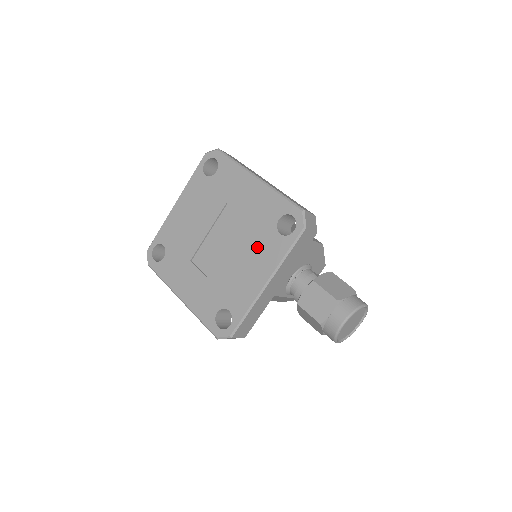
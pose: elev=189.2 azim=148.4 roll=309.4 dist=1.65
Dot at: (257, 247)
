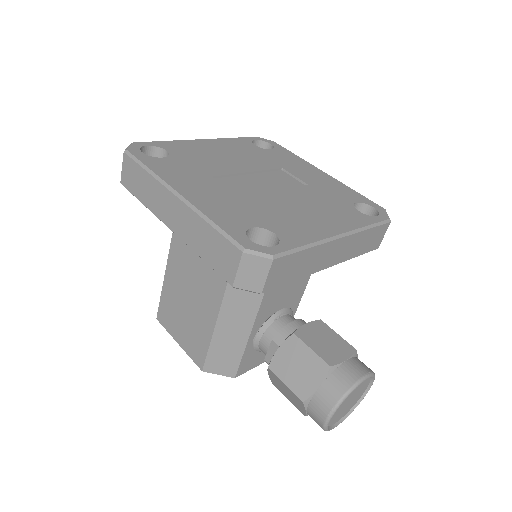
Dot at: (326, 207)
